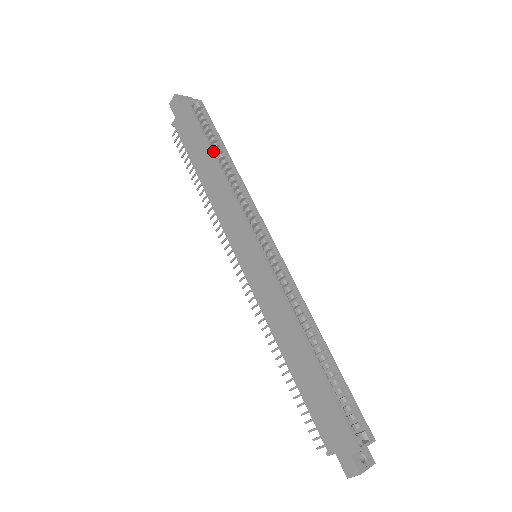
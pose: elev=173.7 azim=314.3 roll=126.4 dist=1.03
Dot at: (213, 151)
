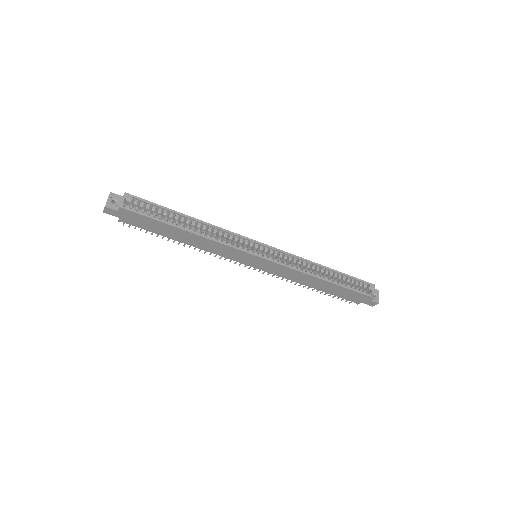
Dot at: (179, 227)
